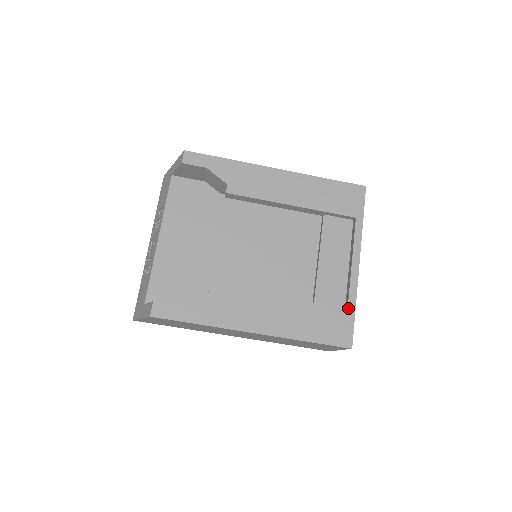
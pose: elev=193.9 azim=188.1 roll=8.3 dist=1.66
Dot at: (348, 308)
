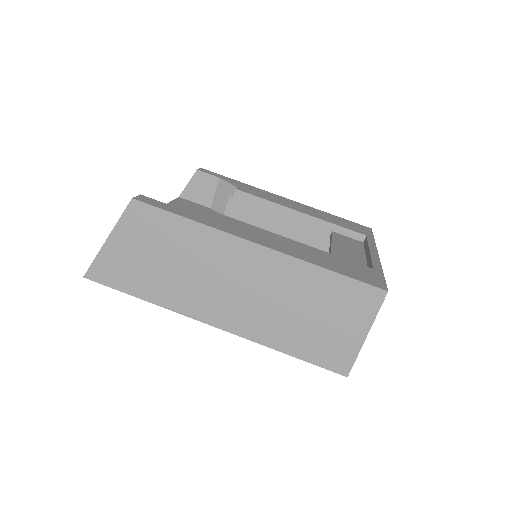
Dot at: (374, 269)
